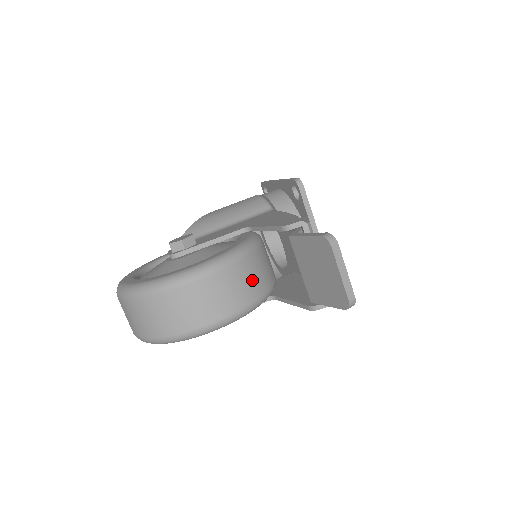
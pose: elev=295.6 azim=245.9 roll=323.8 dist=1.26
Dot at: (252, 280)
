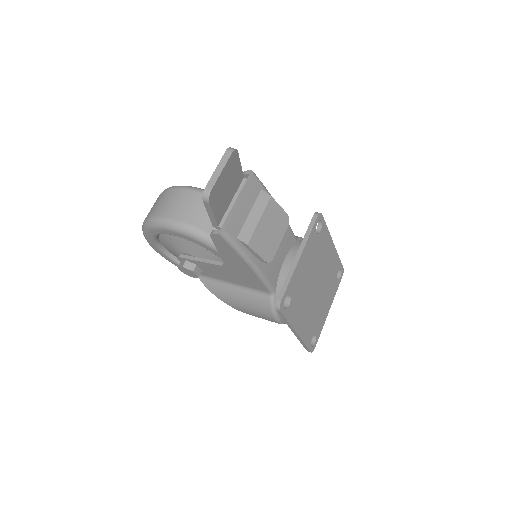
Dot at: occluded
